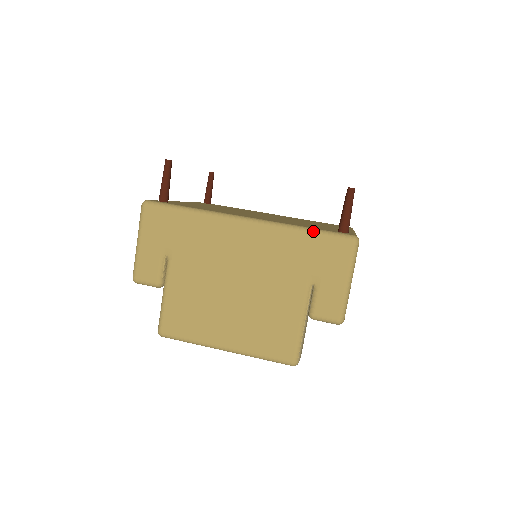
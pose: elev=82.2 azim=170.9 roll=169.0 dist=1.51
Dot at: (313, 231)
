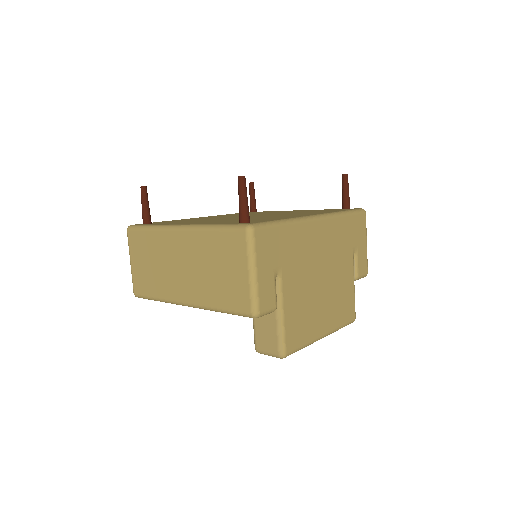
Dot at: (349, 212)
